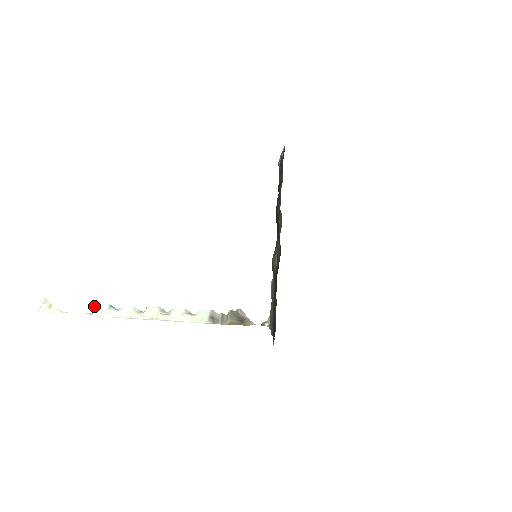
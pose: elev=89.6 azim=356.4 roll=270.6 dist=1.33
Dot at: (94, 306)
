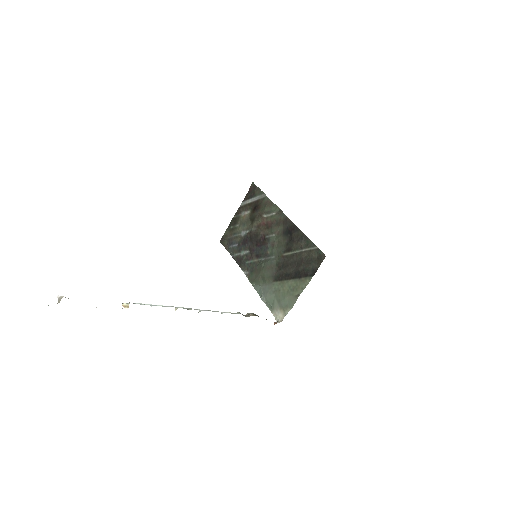
Dot at: (122, 304)
